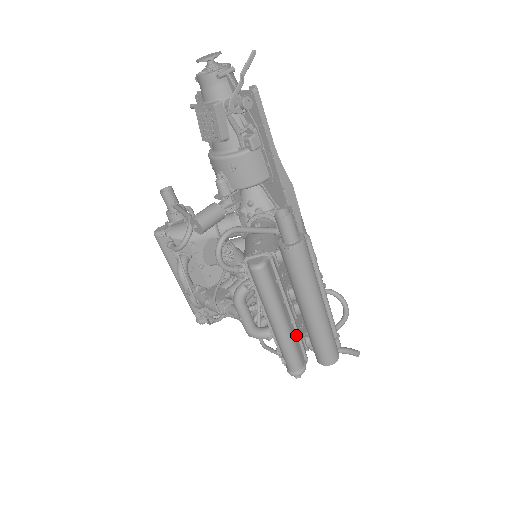
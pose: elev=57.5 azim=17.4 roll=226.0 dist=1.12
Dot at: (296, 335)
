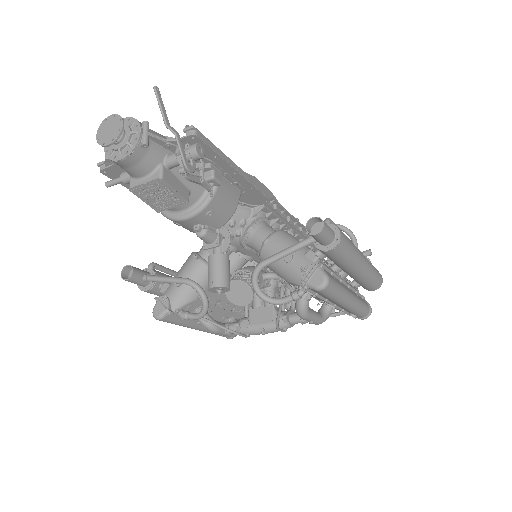
Dot at: (353, 292)
